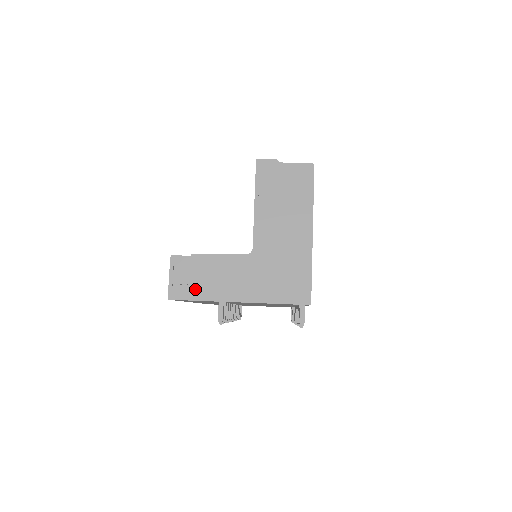
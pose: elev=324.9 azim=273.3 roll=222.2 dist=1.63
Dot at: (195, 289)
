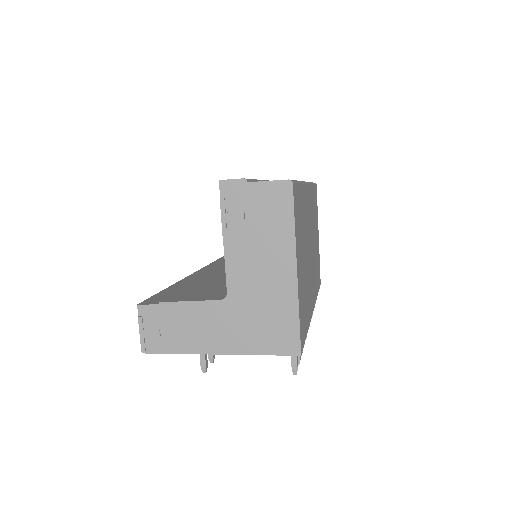
Dot at: (169, 341)
